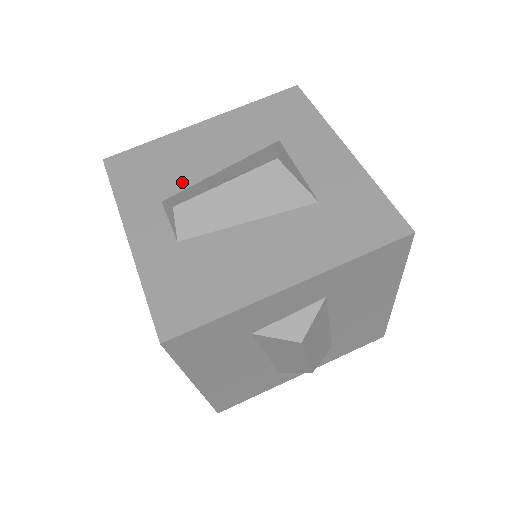
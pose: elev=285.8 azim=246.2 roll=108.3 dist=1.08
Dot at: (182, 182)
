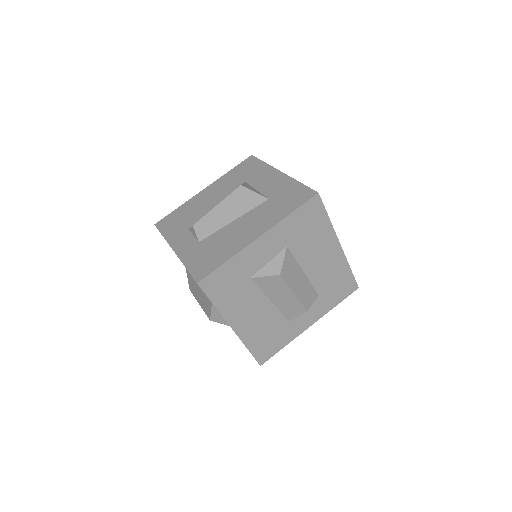
Dot at: (197, 218)
